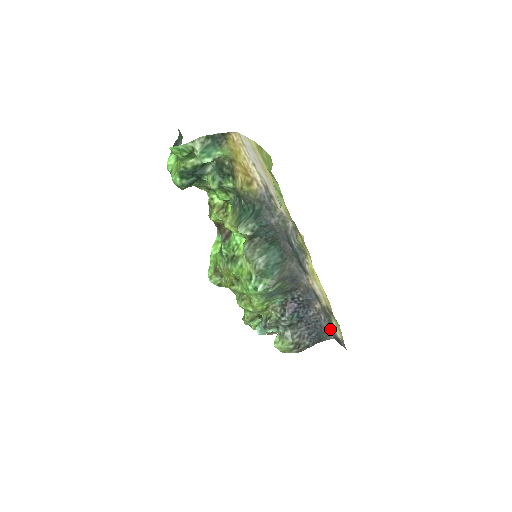
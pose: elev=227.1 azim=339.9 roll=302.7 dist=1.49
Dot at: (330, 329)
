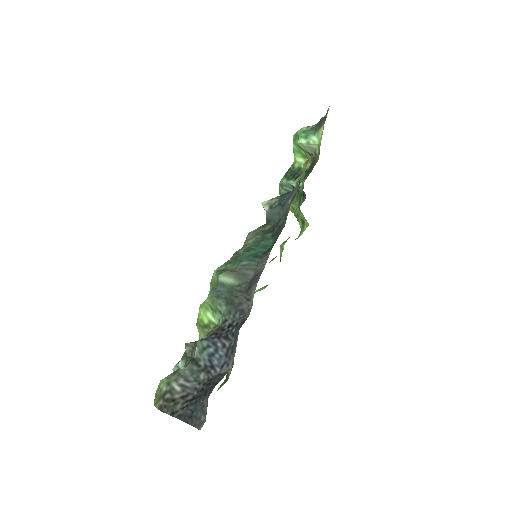
Dot at: occluded
